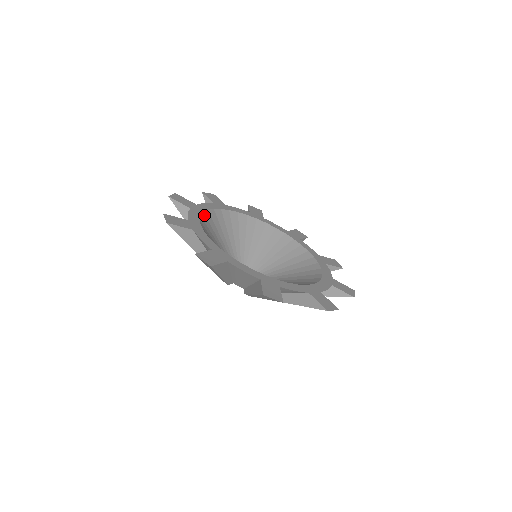
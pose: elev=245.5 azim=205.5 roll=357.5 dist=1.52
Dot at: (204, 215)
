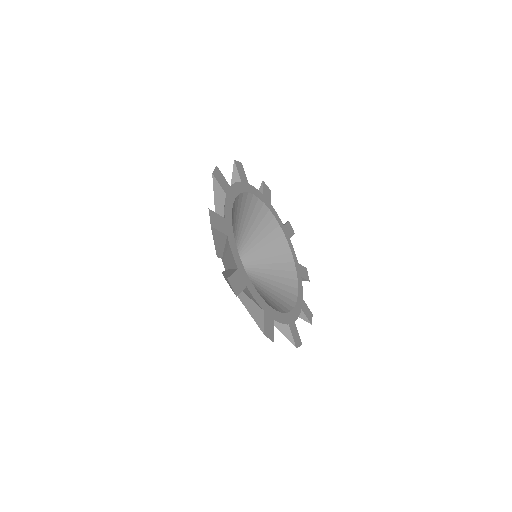
Dot at: (233, 235)
